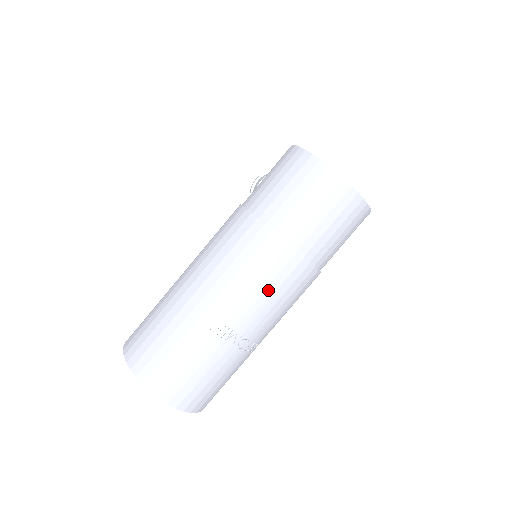
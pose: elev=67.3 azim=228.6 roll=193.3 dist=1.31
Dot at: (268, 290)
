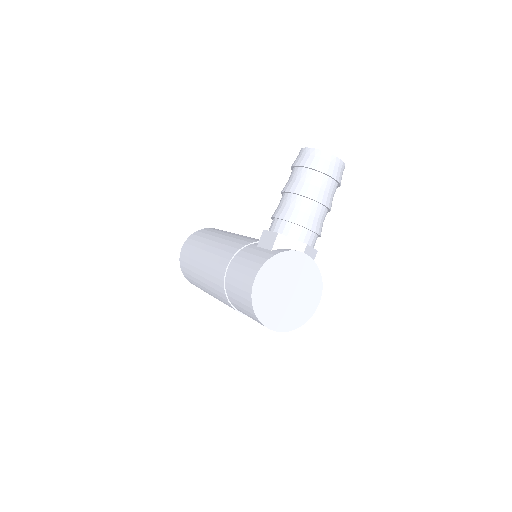
Dot at: occluded
